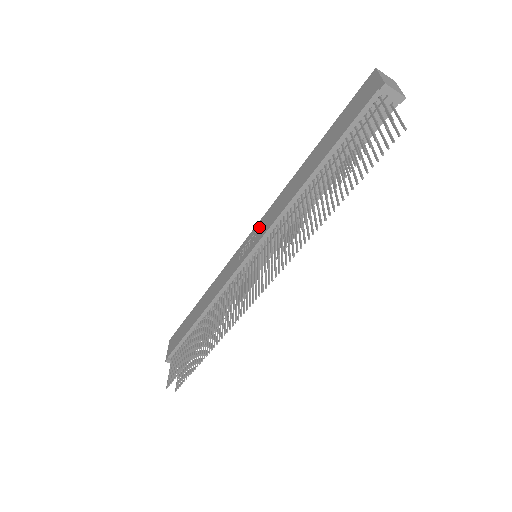
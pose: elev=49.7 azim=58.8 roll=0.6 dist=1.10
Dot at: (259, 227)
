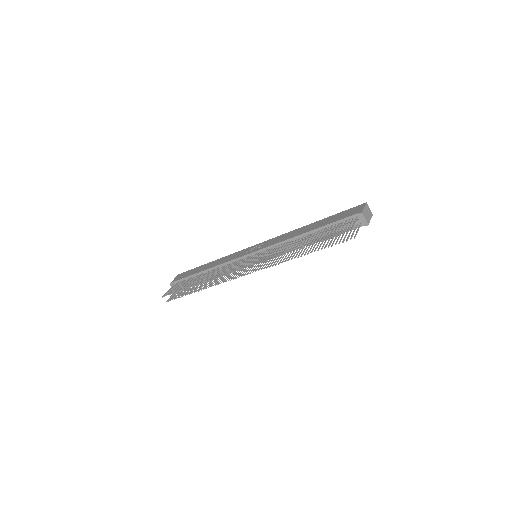
Dot at: (267, 242)
